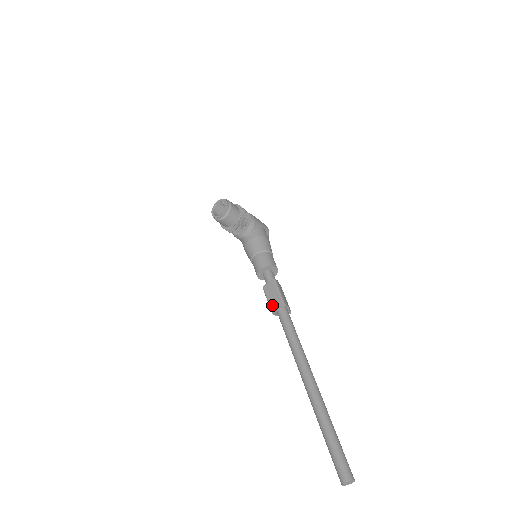
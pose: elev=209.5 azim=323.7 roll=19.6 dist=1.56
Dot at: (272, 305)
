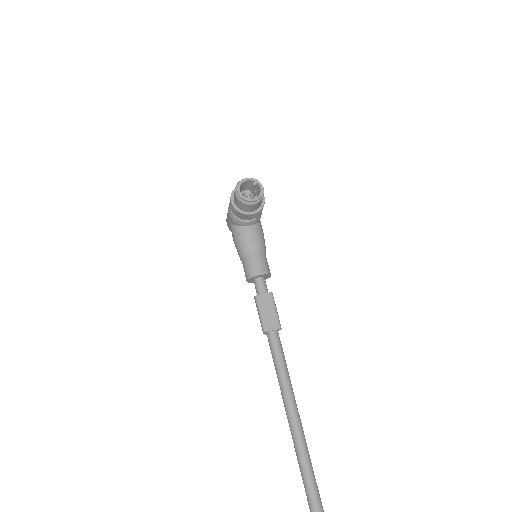
Dot at: (266, 323)
